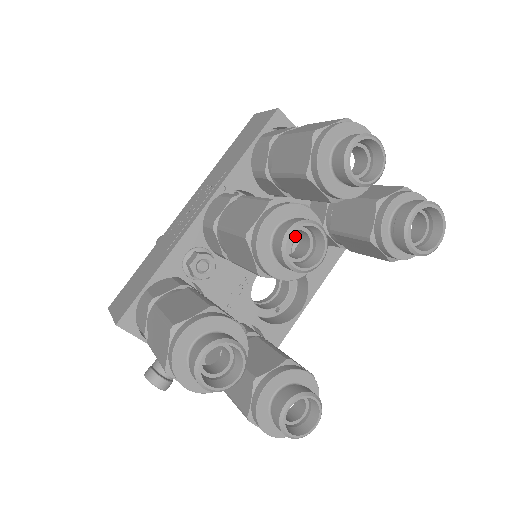
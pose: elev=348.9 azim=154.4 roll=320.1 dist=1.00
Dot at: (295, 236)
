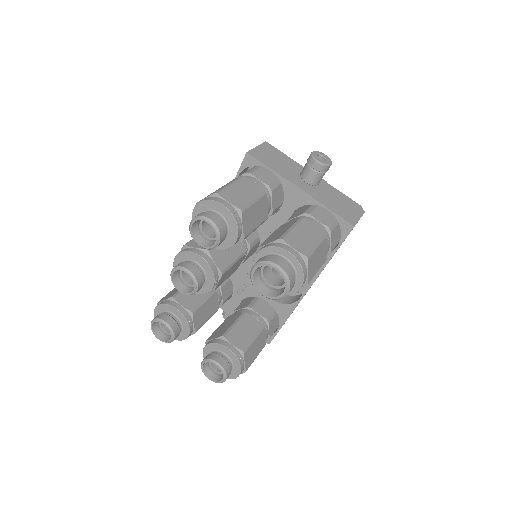
Dot at: occluded
